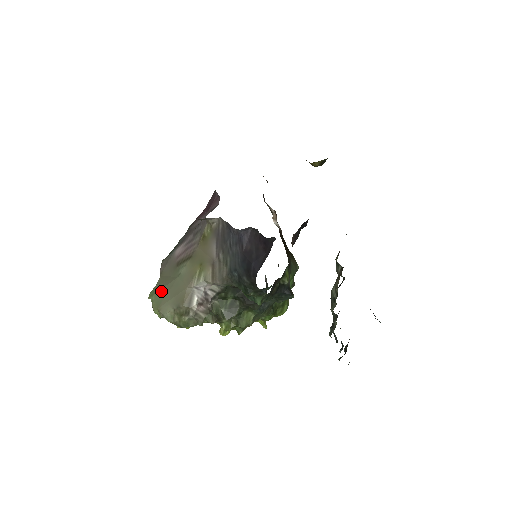
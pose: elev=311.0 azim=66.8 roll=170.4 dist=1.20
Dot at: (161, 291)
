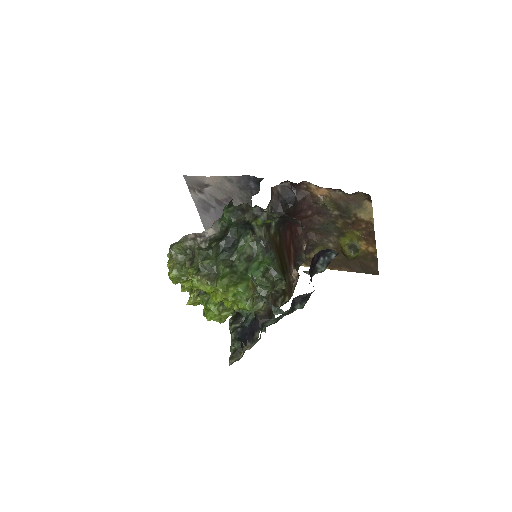
Dot at: occluded
